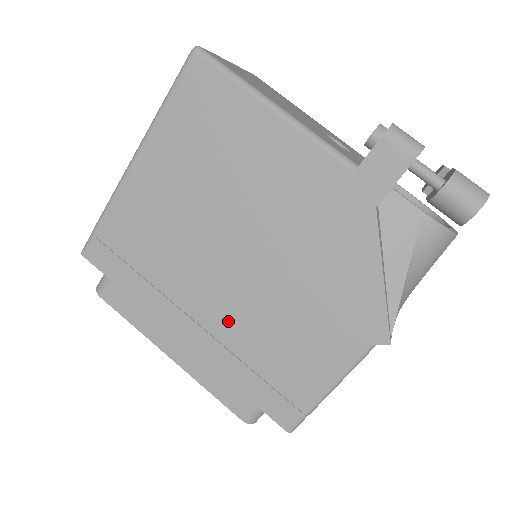
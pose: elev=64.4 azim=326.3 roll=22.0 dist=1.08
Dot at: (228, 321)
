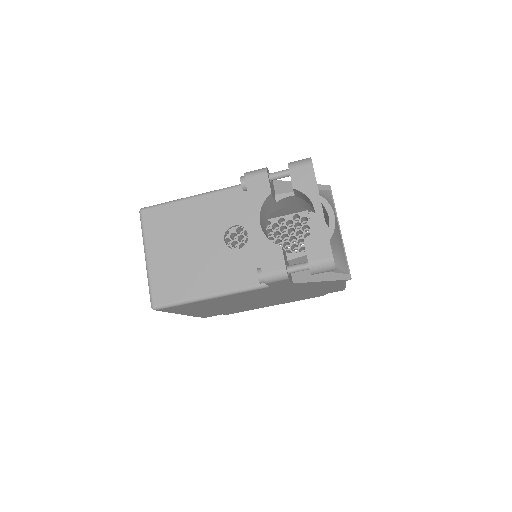
Dot at: occluded
